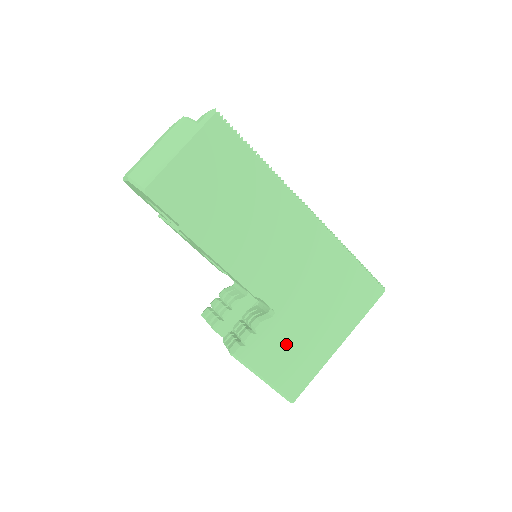
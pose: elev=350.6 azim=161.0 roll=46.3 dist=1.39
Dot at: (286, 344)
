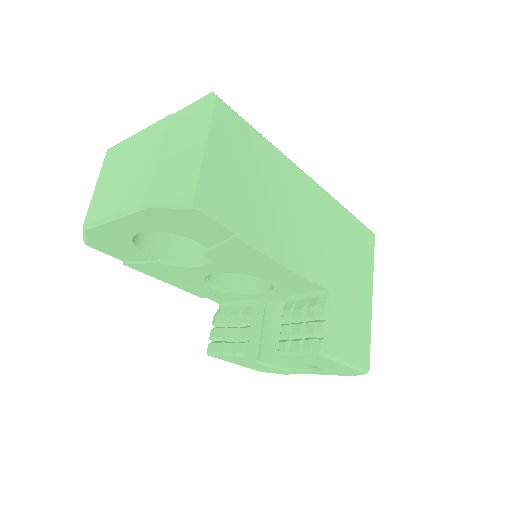
Dot at: (346, 318)
